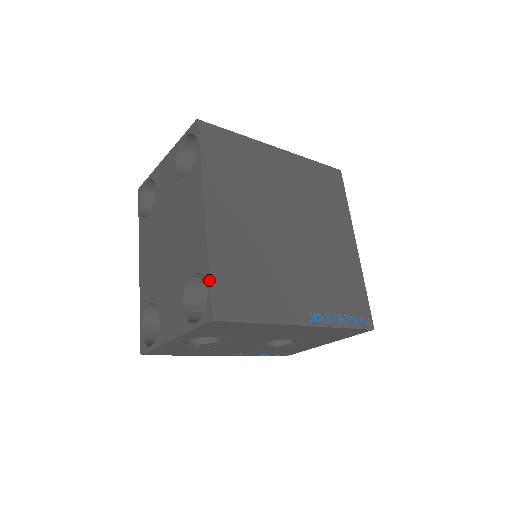
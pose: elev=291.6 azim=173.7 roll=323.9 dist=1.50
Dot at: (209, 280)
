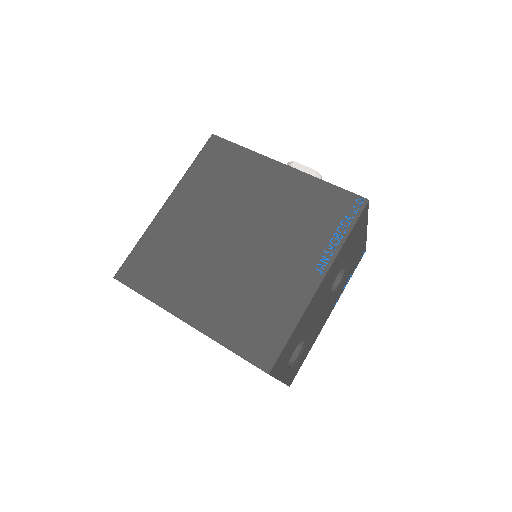
Dot at: occluded
